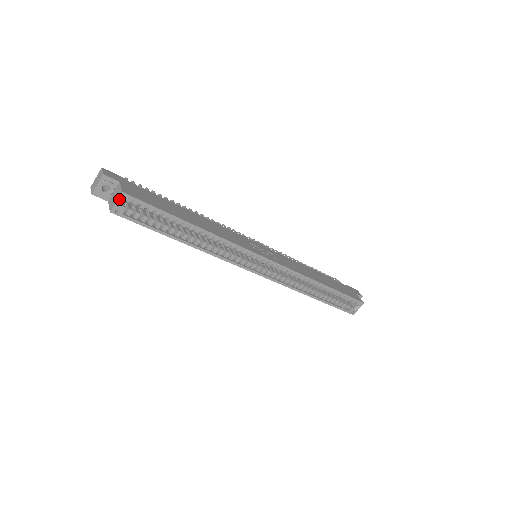
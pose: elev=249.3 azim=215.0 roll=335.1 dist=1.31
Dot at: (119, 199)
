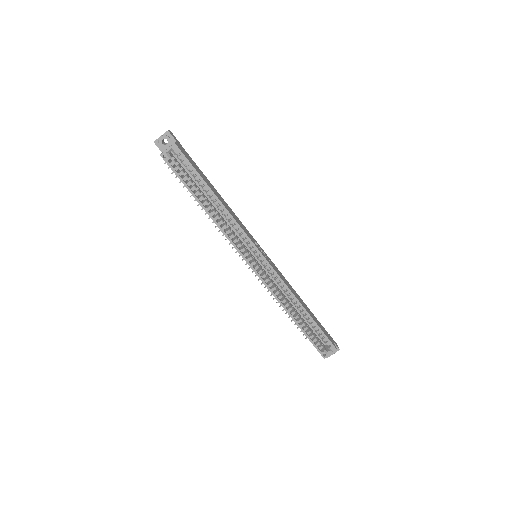
Dot at: (170, 148)
